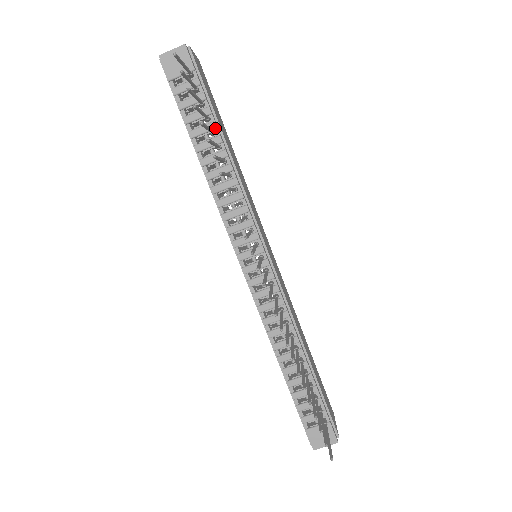
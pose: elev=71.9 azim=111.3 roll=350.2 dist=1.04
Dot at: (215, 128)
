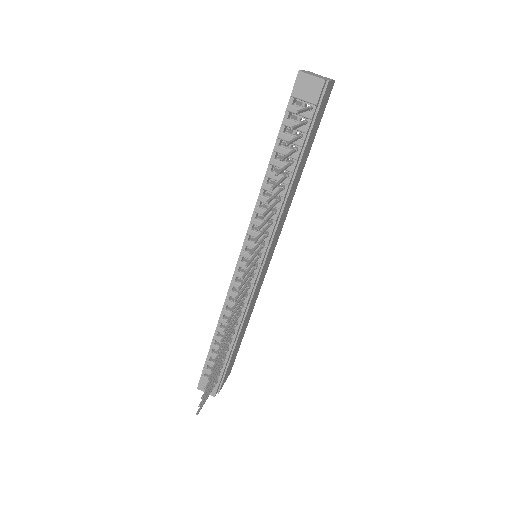
Dot at: (296, 159)
